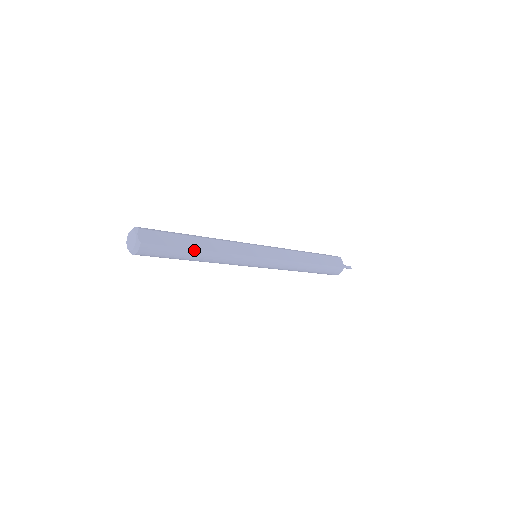
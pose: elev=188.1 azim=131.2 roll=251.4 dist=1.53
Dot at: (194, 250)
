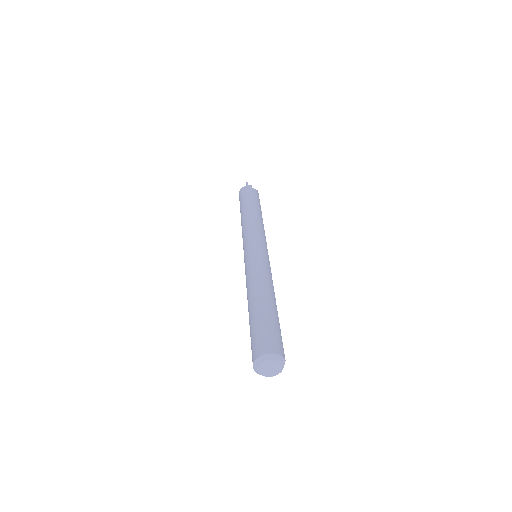
Dot at: occluded
